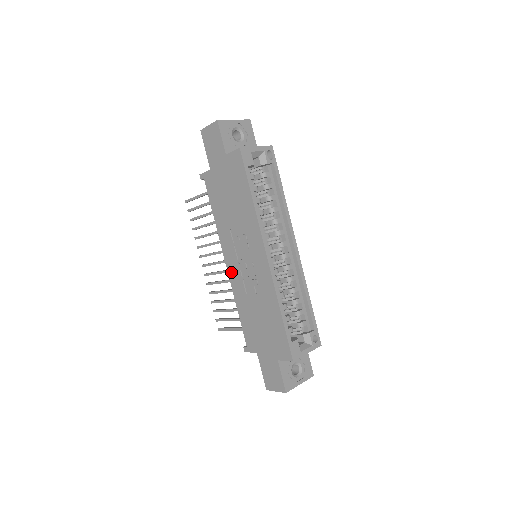
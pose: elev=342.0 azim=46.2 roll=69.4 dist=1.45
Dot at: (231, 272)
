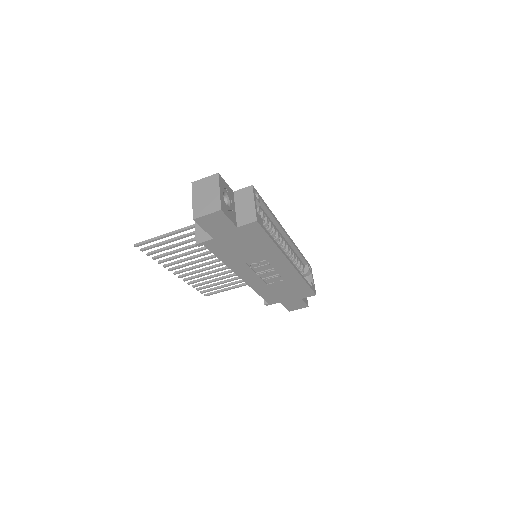
Dot at: (248, 281)
